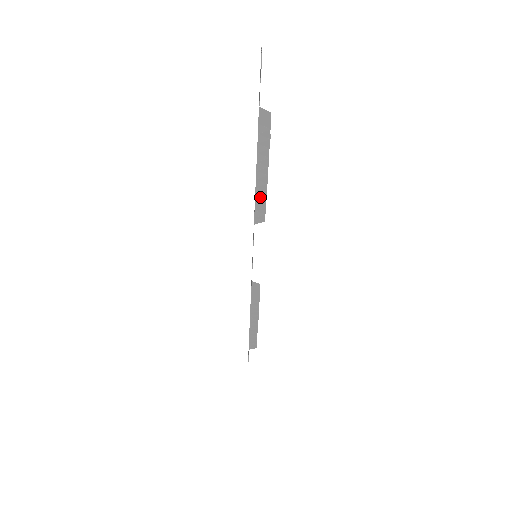
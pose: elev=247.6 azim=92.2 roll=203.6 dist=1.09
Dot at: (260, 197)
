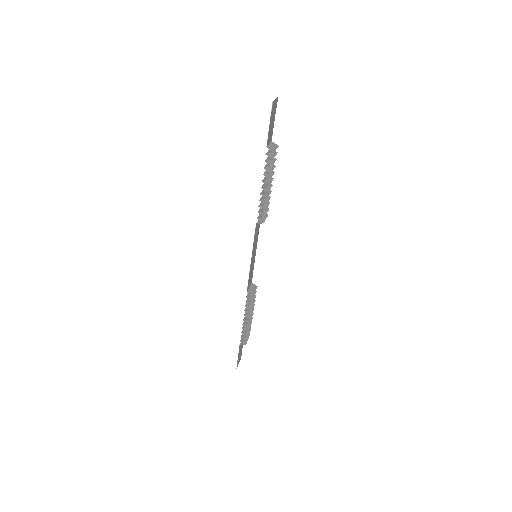
Dot at: (263, 204)
